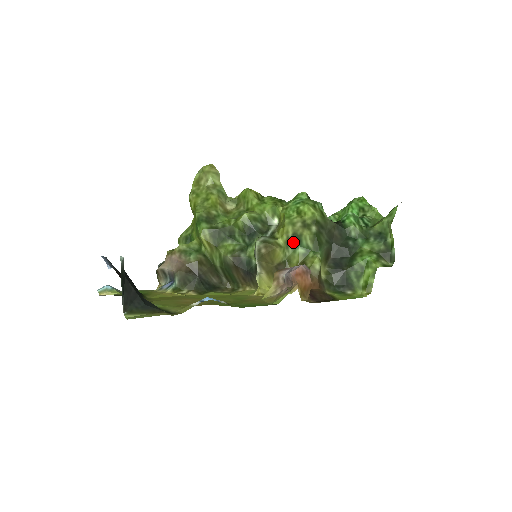
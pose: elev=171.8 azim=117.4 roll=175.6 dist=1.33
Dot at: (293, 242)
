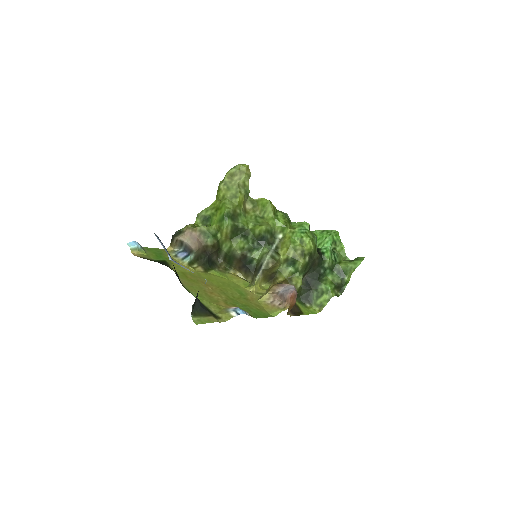
Dot at: (290, 262)
